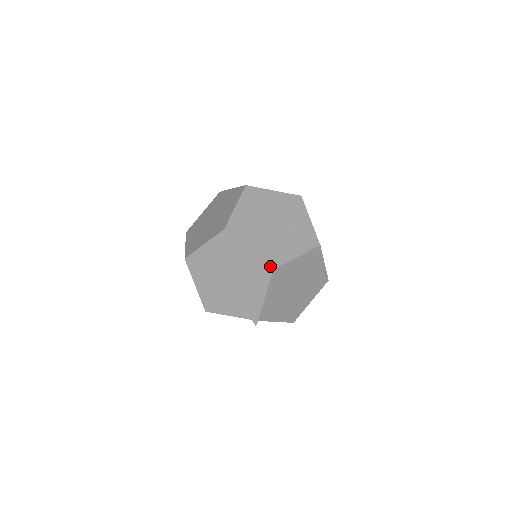
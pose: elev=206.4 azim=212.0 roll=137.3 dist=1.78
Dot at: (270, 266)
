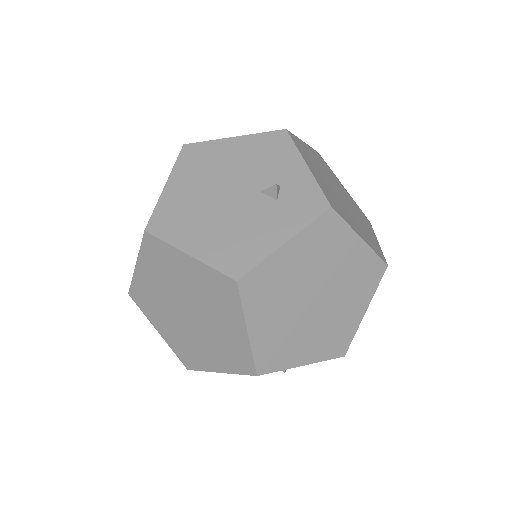
Dot at: (230, 276)
